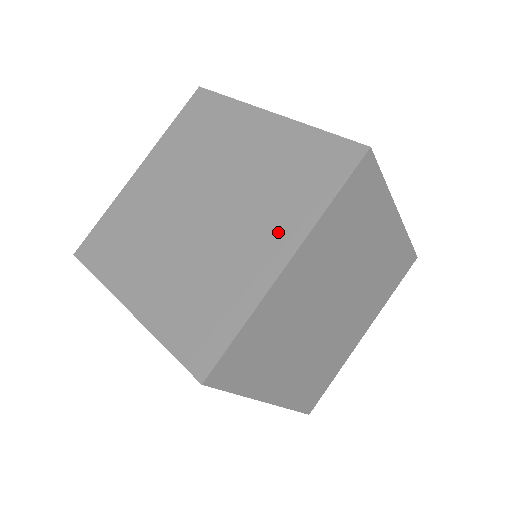
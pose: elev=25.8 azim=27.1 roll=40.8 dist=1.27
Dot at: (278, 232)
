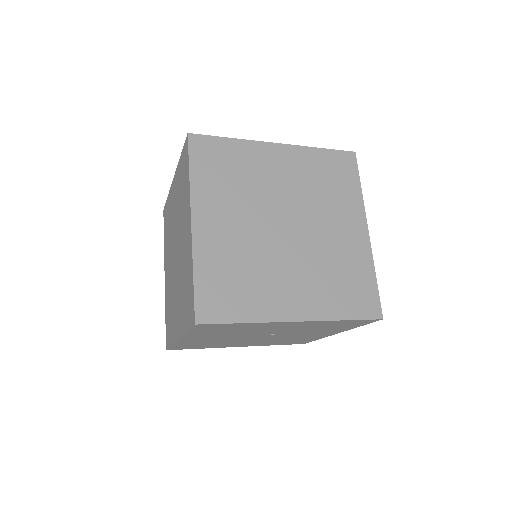
Dot at: (349, 217)
